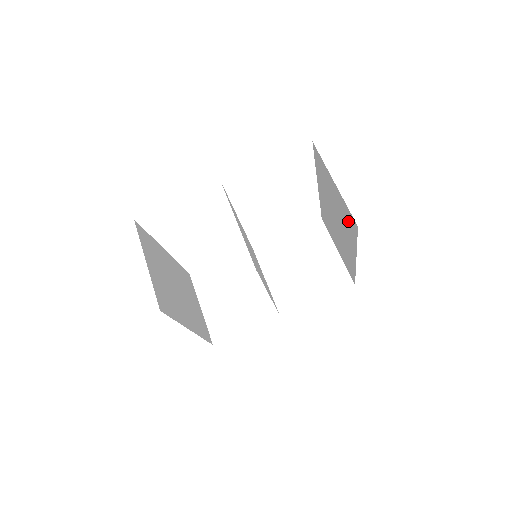
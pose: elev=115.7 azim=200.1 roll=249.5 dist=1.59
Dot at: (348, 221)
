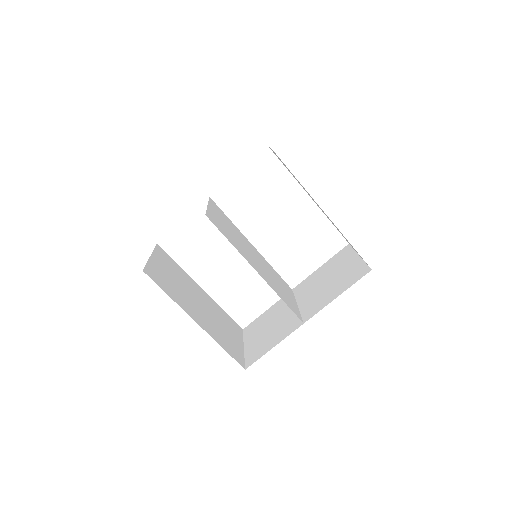
Dot at: occluded
